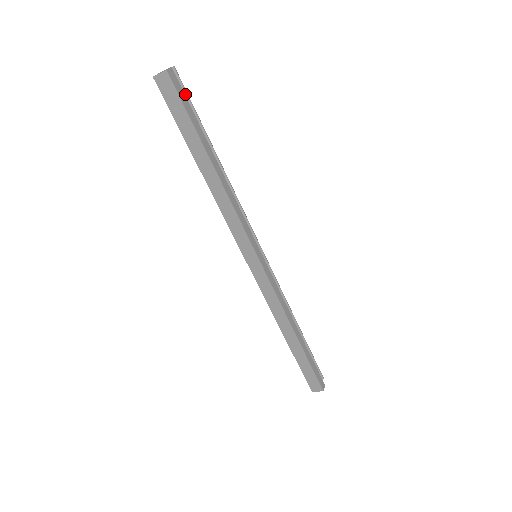
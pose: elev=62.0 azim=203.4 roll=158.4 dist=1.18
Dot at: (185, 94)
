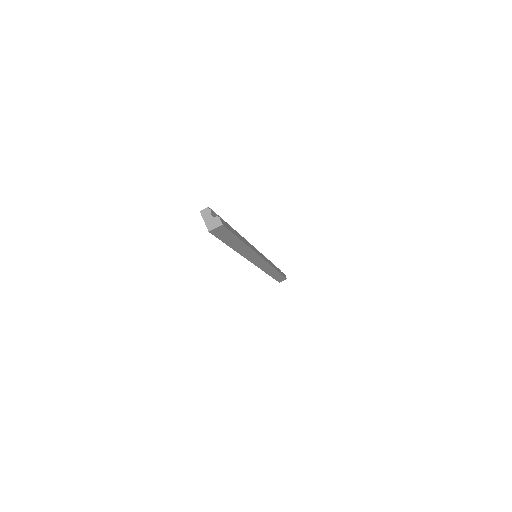
Dot at: occluded
